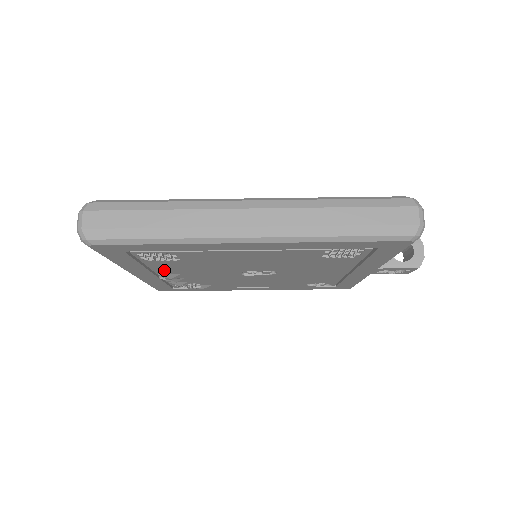
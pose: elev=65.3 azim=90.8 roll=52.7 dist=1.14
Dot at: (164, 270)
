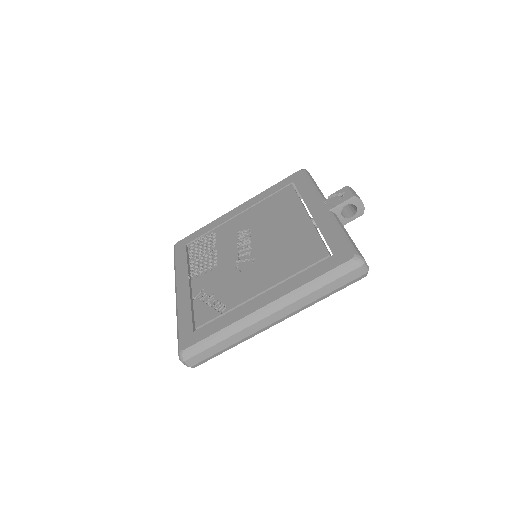
Dot at: occluded
